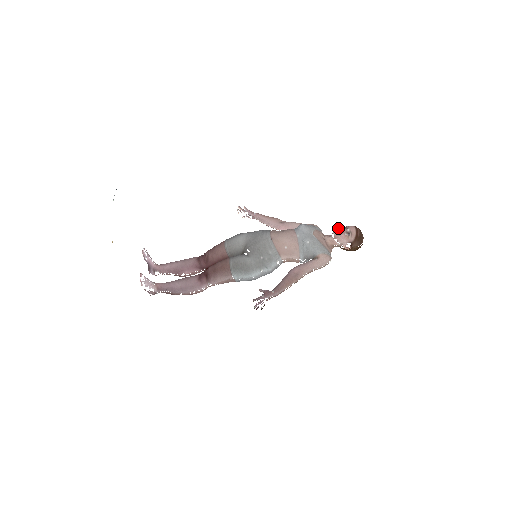
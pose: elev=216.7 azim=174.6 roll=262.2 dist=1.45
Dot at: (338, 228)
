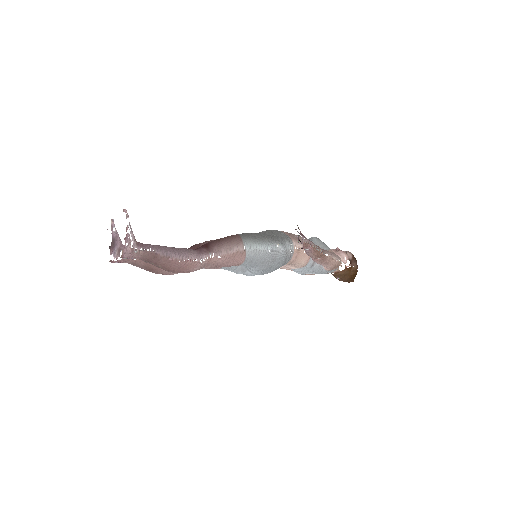
Dot at: occluded
